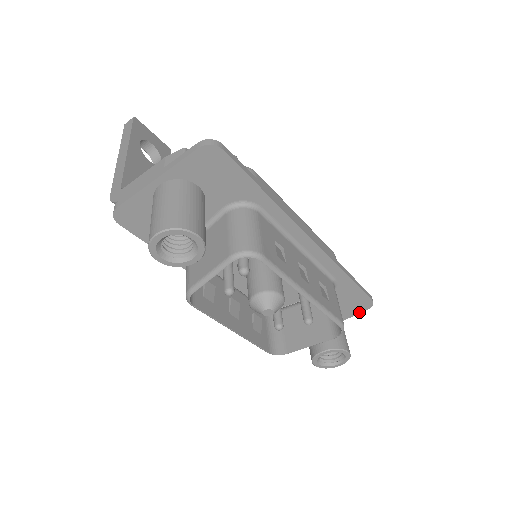
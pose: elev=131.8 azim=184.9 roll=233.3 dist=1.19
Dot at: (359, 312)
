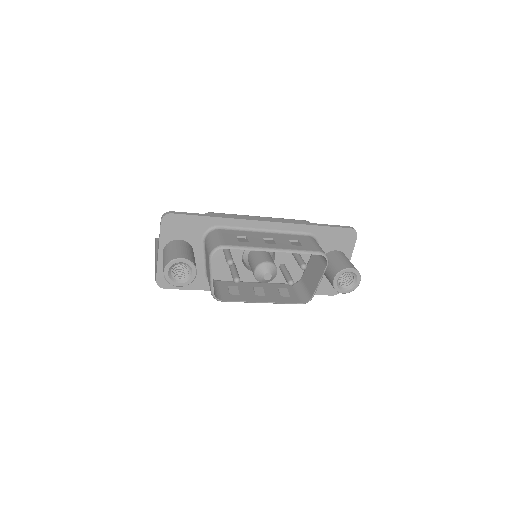
Dot at: (354, 242)
